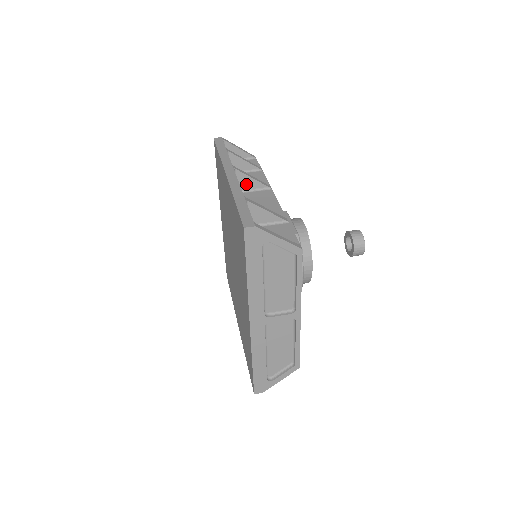
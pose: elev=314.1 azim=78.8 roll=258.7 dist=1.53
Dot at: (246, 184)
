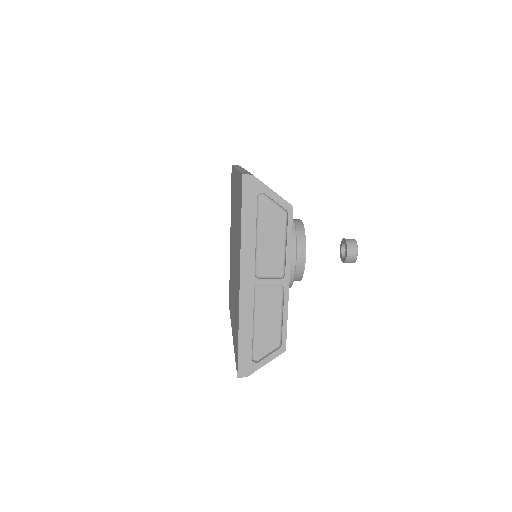
Dot at: occluded
